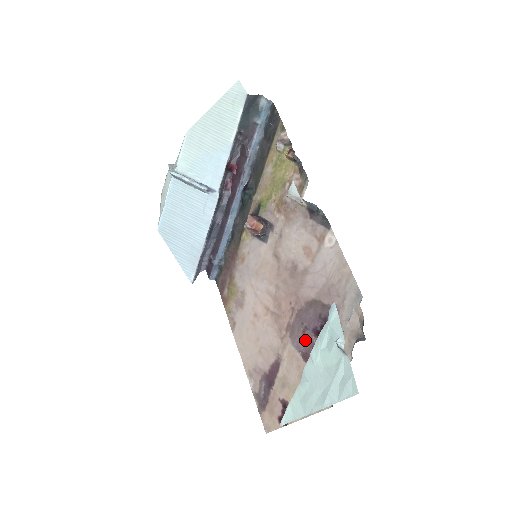
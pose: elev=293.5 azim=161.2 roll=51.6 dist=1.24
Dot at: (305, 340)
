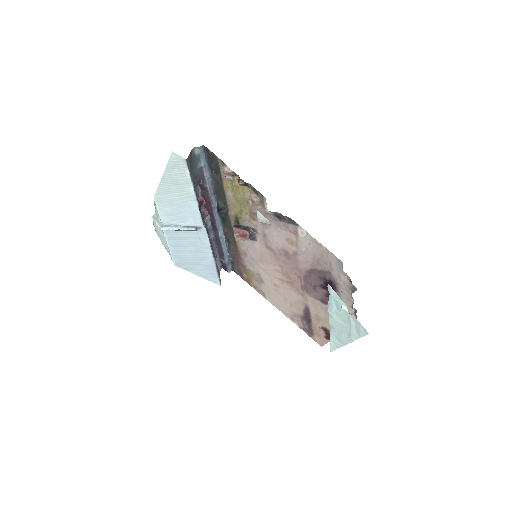
Dot at: (318, 293)
